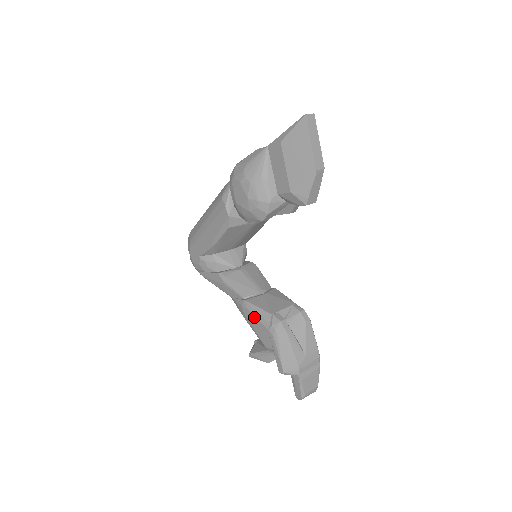
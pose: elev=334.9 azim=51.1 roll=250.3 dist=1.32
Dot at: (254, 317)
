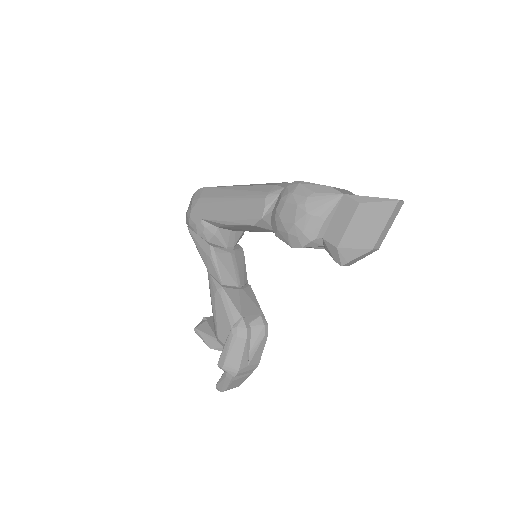
Dot at: (223, 308)
